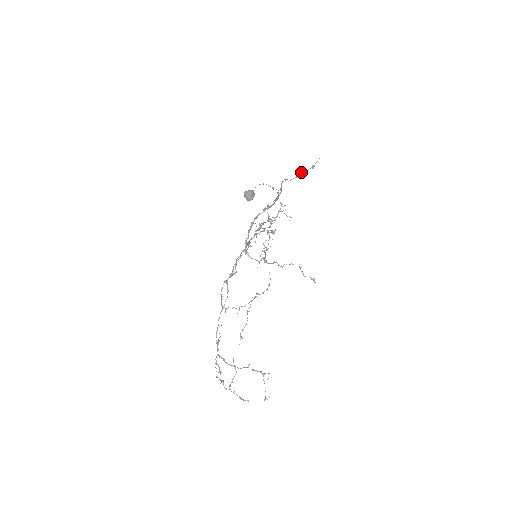
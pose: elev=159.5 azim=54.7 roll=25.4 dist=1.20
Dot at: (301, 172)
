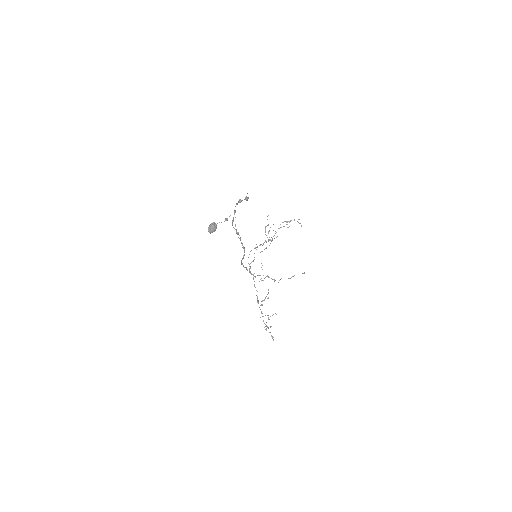
Dot at: occluded
